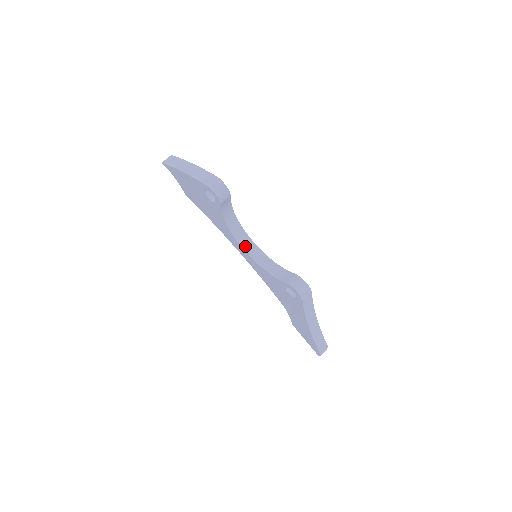
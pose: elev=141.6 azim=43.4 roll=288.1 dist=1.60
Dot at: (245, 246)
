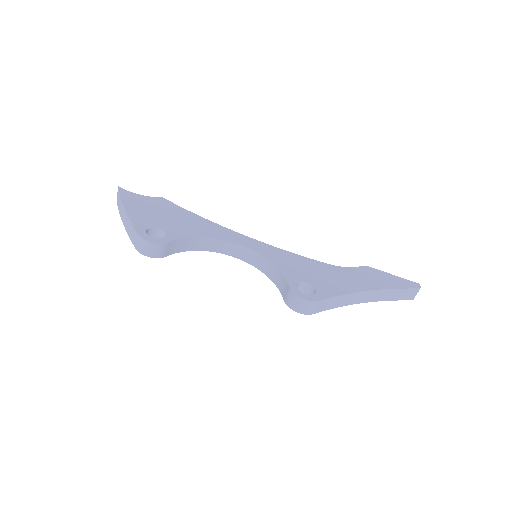
Dot at: (236, 254)
